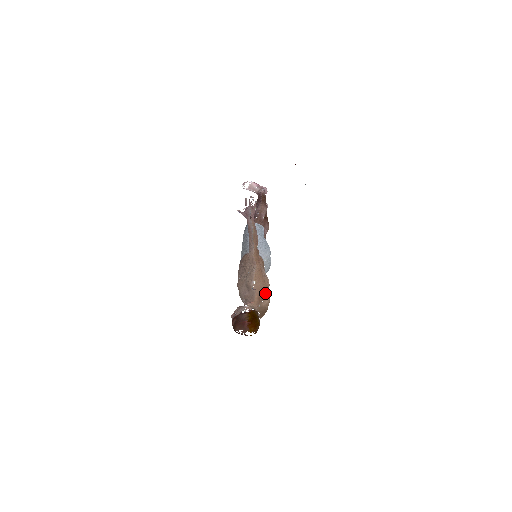
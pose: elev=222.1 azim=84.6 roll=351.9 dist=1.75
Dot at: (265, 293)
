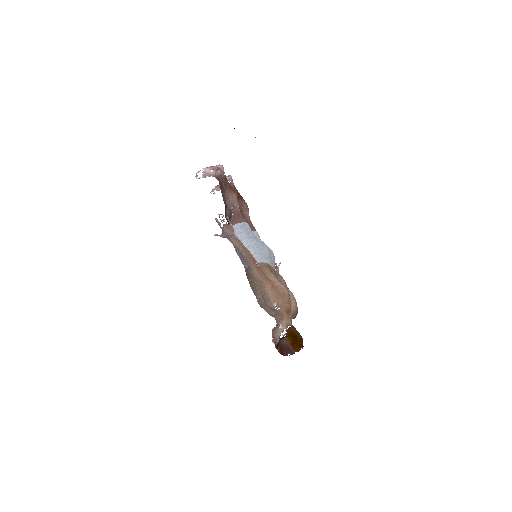
Dot at: (289, 303)
